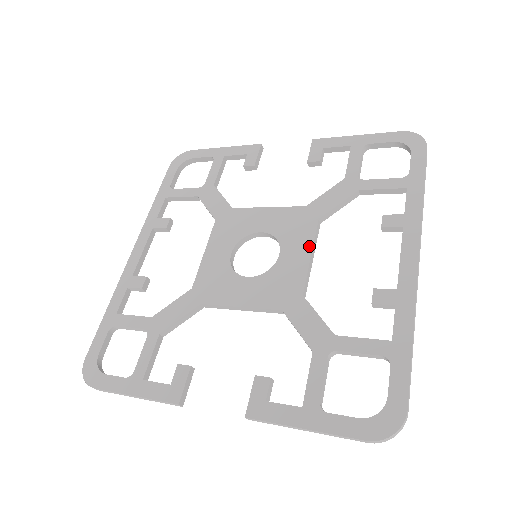
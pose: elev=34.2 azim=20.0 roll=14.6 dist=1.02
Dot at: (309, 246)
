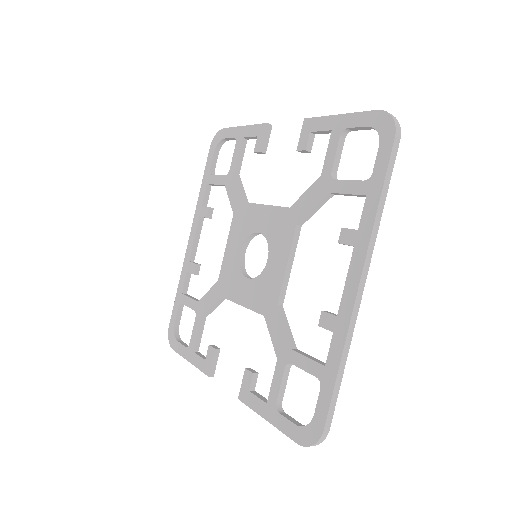
Dot at: (286, 255)
